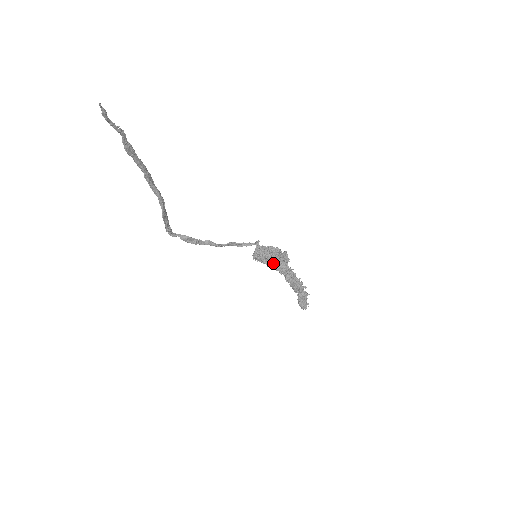
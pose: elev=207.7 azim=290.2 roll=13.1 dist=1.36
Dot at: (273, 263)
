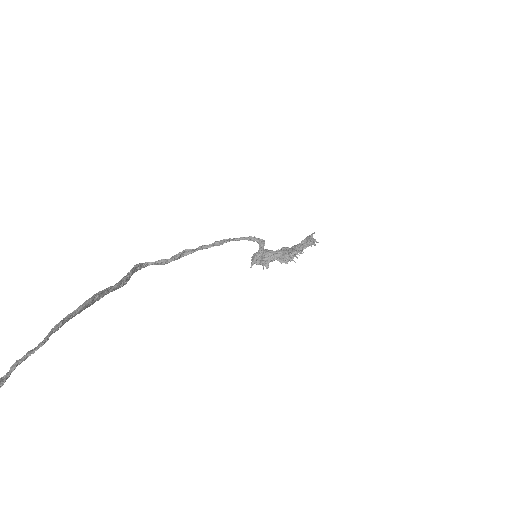
Dot at: occluded
